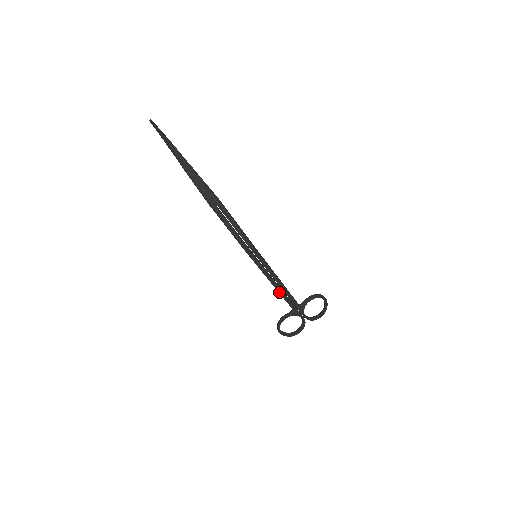
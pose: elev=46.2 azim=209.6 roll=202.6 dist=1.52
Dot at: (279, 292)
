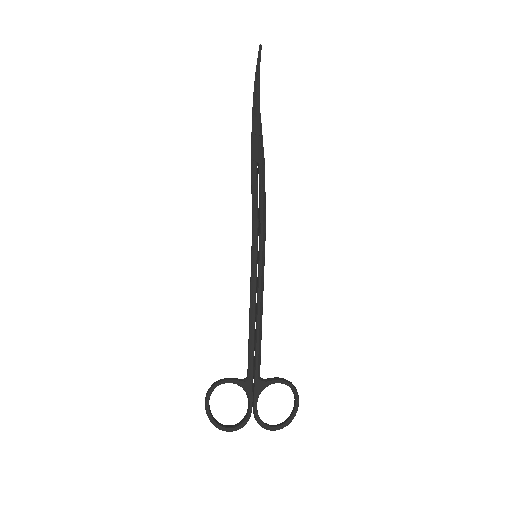
Dot at: (250, 327)
